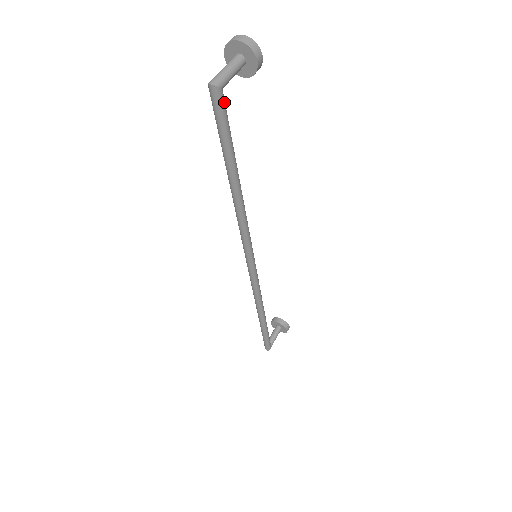
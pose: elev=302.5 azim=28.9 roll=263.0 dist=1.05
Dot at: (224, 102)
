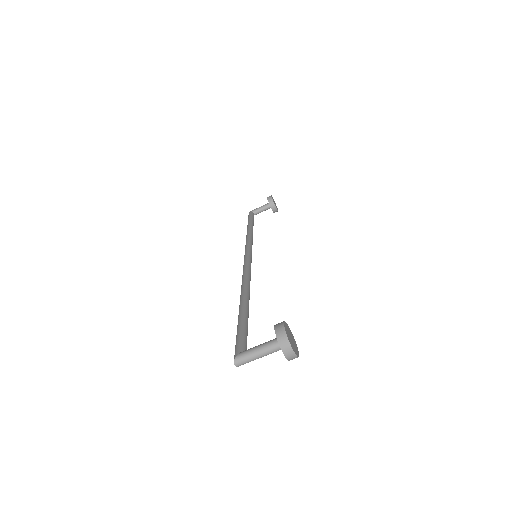
Dot at: occluded
